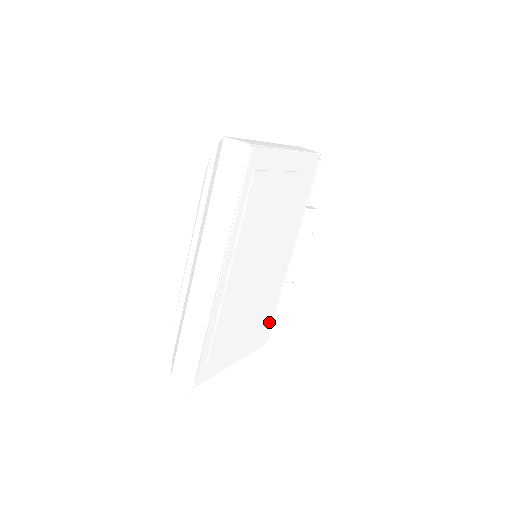
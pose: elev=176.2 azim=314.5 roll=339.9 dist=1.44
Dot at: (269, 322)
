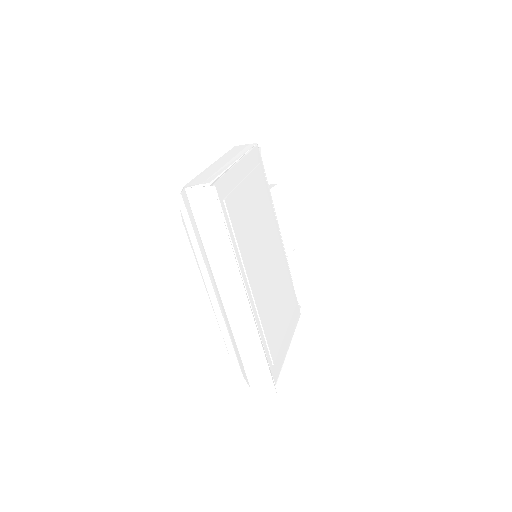
Dot at: (294, 297)
